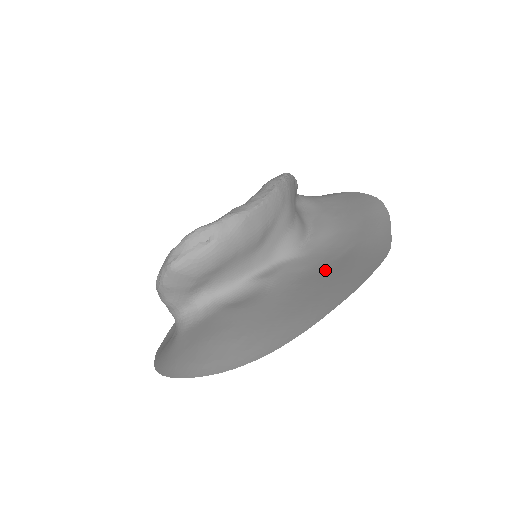
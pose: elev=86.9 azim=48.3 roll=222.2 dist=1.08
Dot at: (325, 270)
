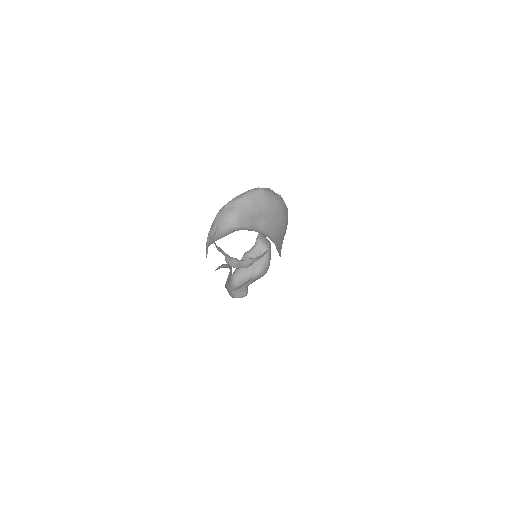
Dot at: occluded
